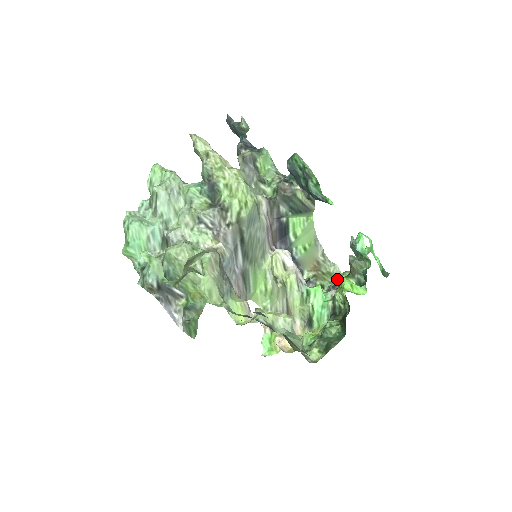
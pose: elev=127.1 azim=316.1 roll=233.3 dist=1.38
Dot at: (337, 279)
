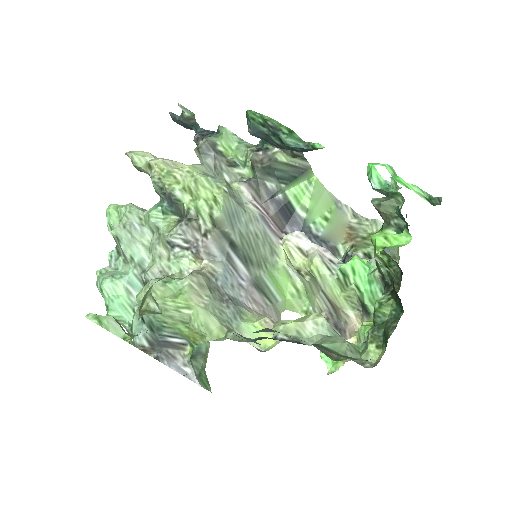
Dot at: occluded
